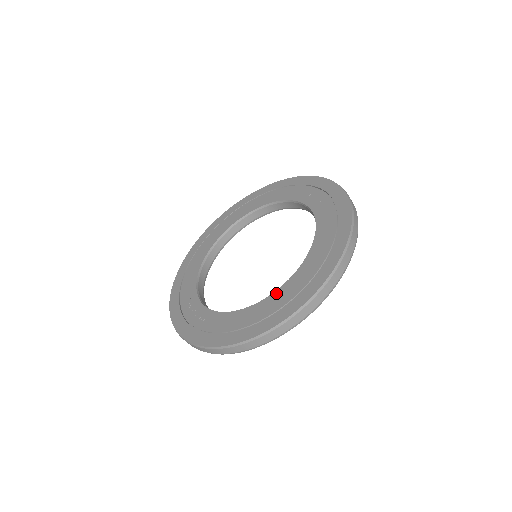
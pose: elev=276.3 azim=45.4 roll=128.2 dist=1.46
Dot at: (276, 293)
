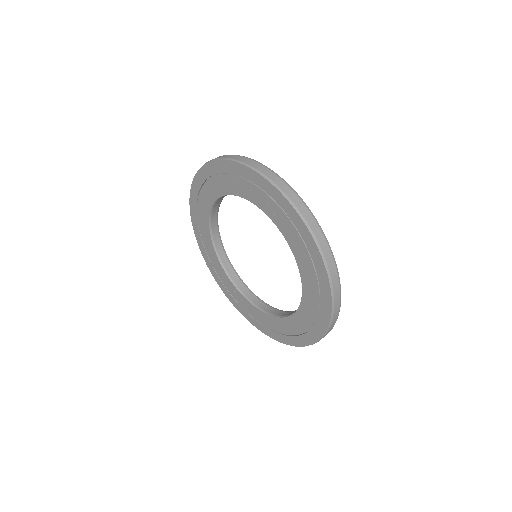
Dot at: (297, 315)
